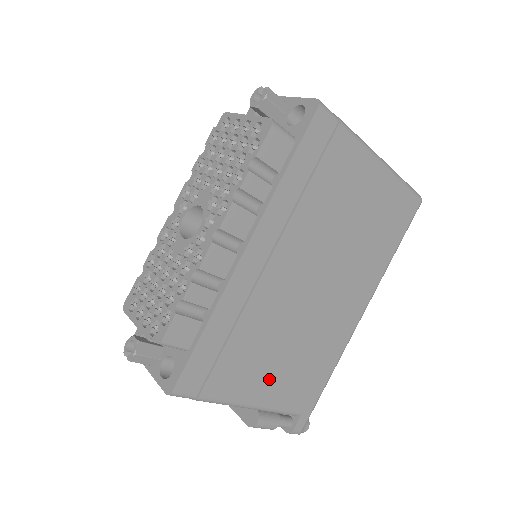
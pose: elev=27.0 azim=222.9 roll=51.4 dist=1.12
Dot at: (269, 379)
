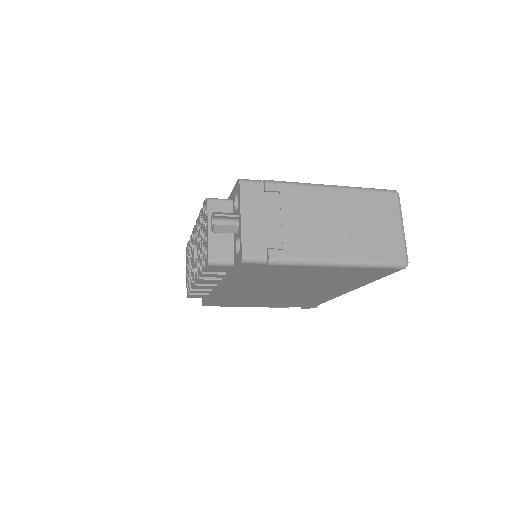
Dot at: (269, 303)
